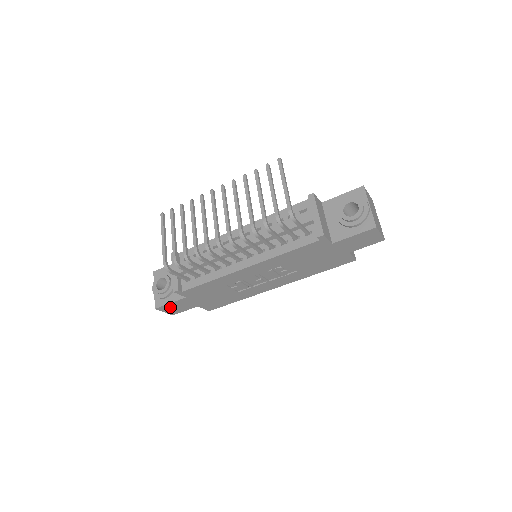
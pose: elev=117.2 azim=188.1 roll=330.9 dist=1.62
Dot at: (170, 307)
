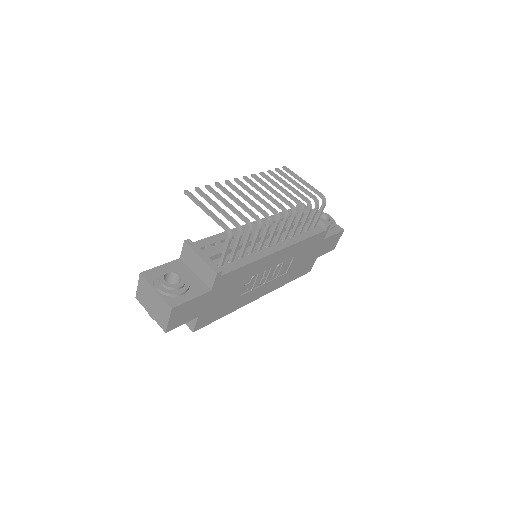
Dot at: (183, 310)
